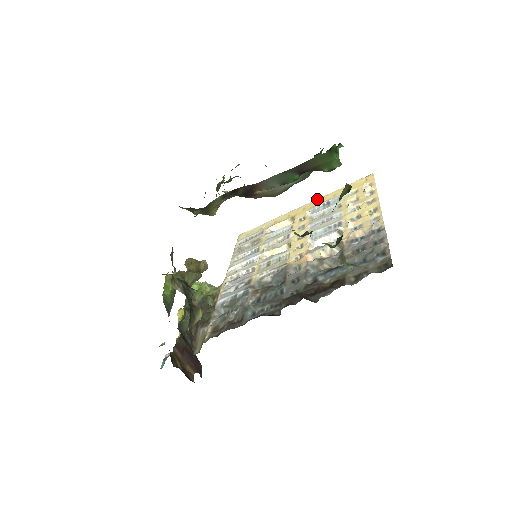
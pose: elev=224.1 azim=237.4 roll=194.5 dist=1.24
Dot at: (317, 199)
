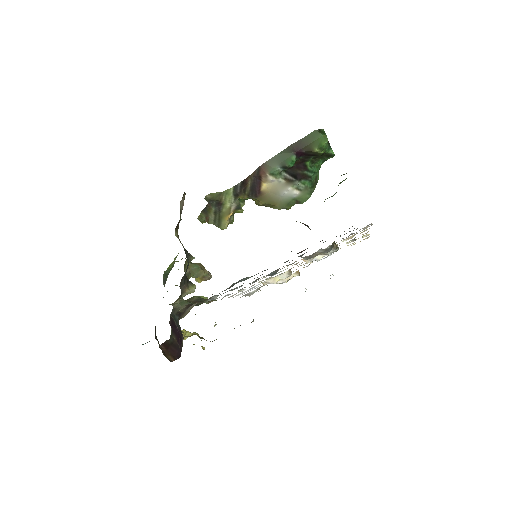
Dot at: occluded
